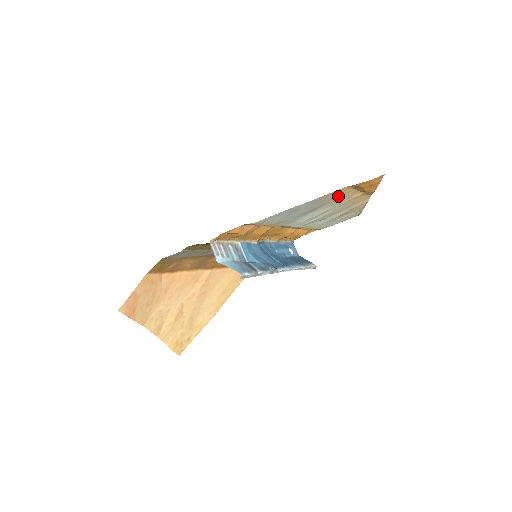
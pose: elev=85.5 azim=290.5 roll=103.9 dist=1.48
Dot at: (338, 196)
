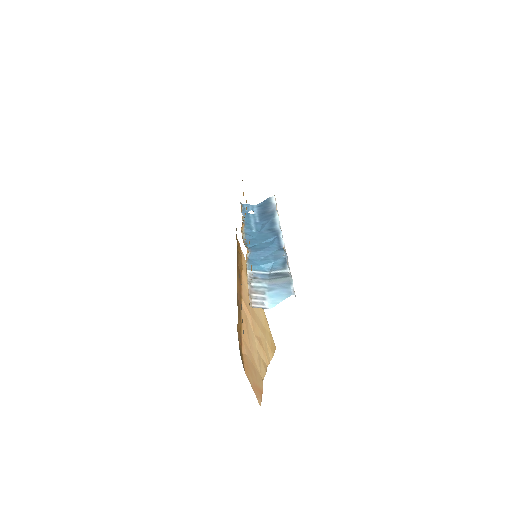
Dot at: occluded
